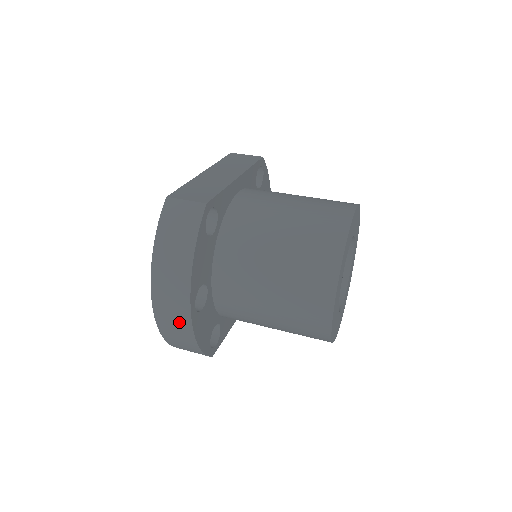
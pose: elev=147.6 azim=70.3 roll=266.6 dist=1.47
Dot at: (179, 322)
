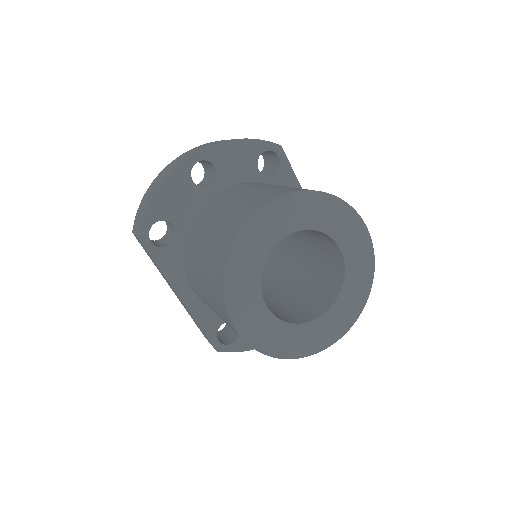
Dot at: (175, 164)
